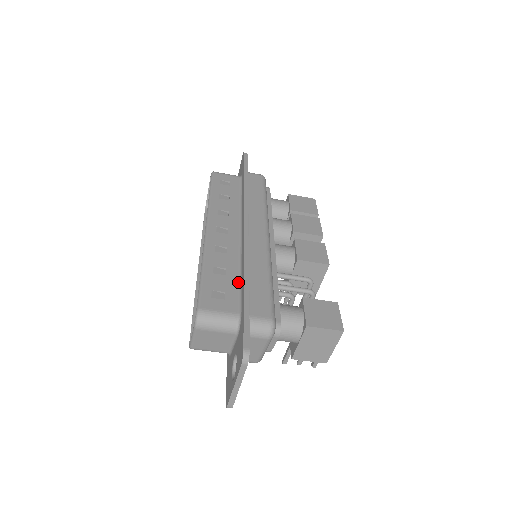
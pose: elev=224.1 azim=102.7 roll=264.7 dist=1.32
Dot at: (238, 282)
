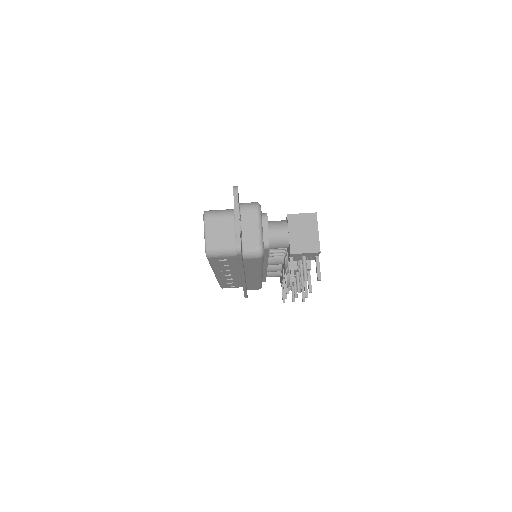
Dot at: occluded
